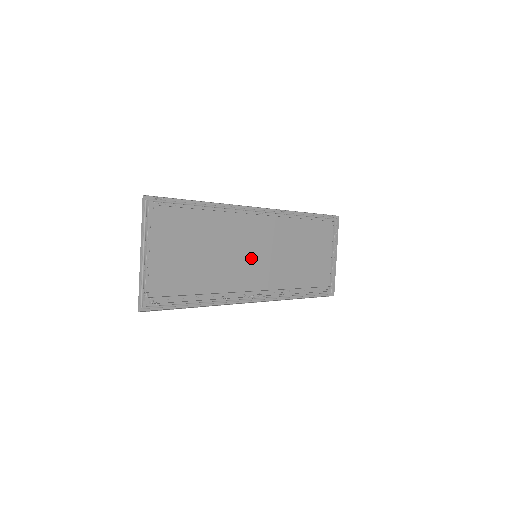
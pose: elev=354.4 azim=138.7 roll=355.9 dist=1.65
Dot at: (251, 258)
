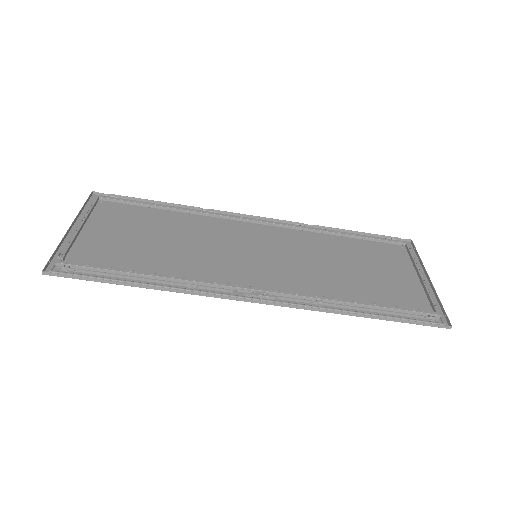
Dot at: (247, 257)
